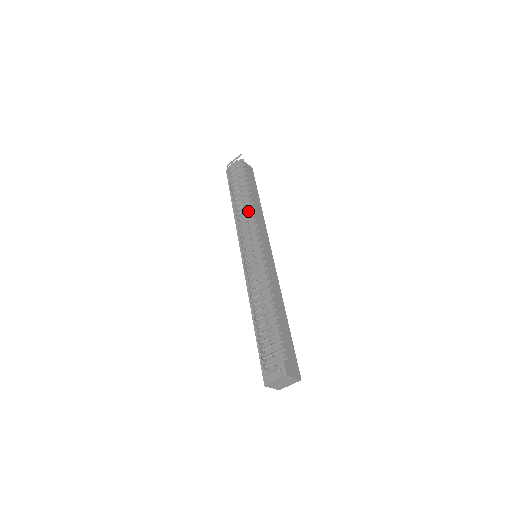
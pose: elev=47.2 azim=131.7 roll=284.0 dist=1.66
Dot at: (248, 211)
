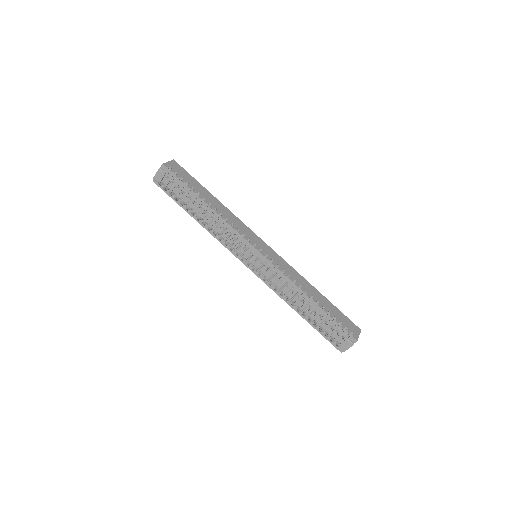
Dot at: (227, 228)
